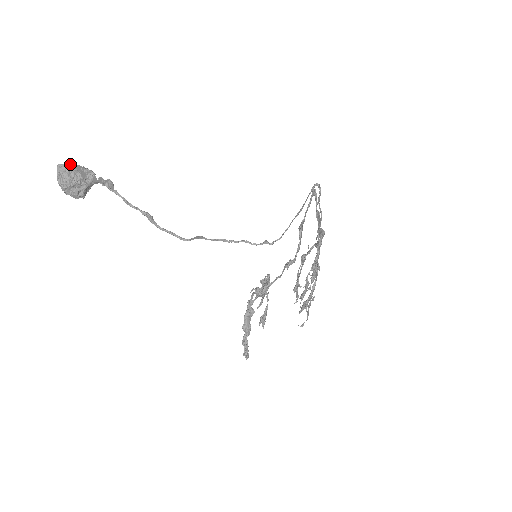
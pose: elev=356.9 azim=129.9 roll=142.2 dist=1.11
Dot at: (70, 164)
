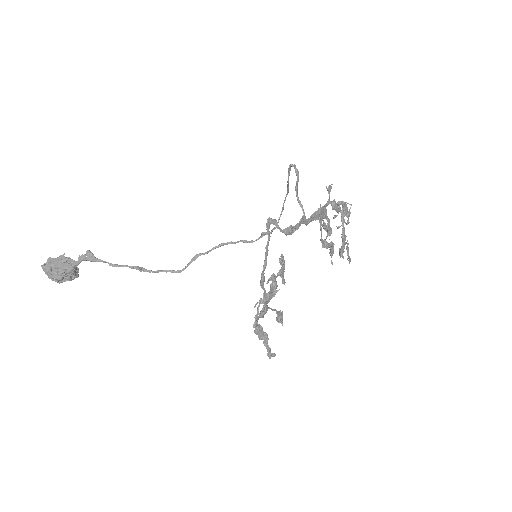
Dot at: (48, 261)
